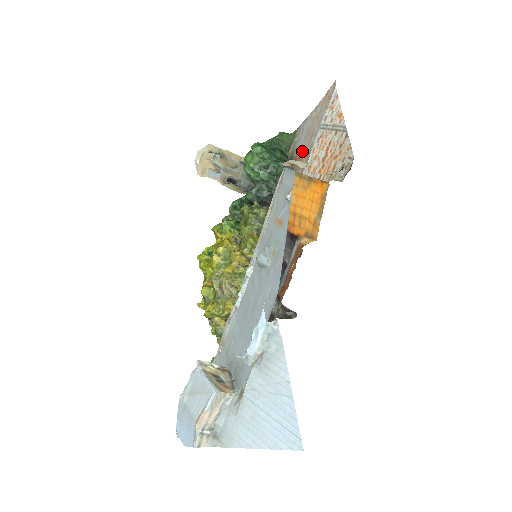
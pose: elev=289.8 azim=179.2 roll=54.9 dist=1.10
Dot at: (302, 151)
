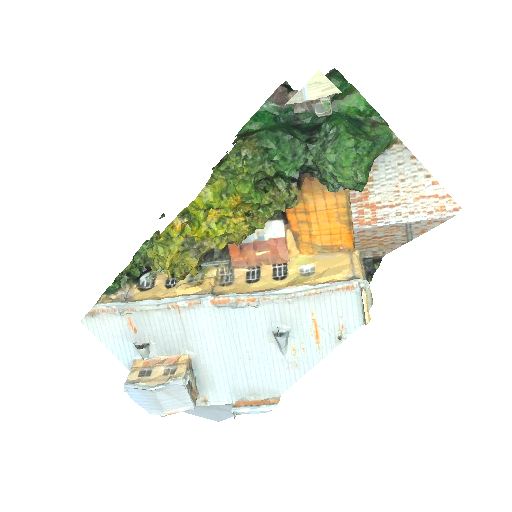
Dot at: (376, 194)
